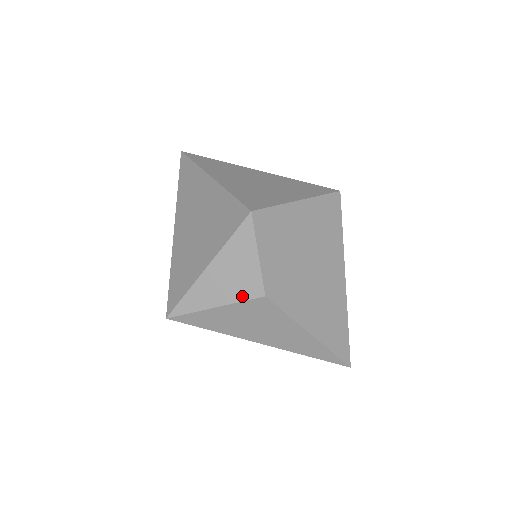
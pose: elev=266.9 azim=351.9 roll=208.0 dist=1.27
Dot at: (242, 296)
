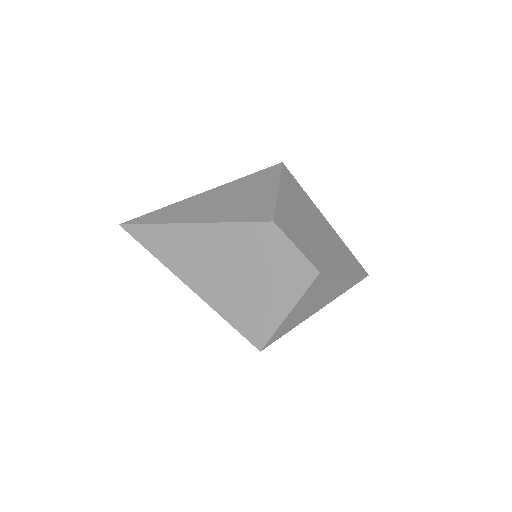
Dot at: (305, 286)
